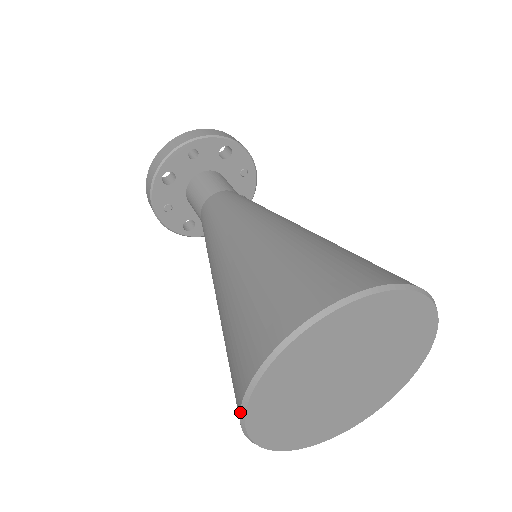
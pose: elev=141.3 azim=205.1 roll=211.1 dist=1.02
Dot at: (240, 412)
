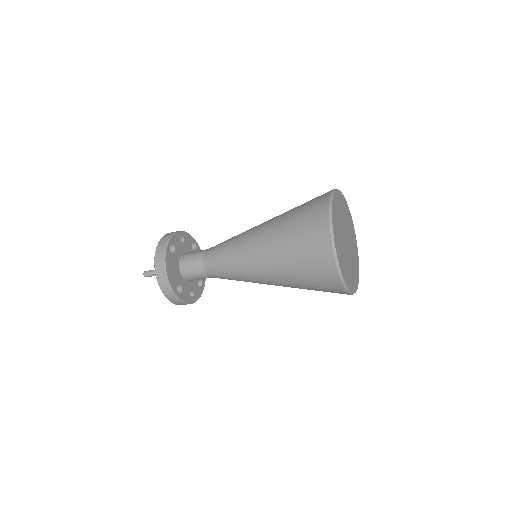
Dot at: (330, 225)
